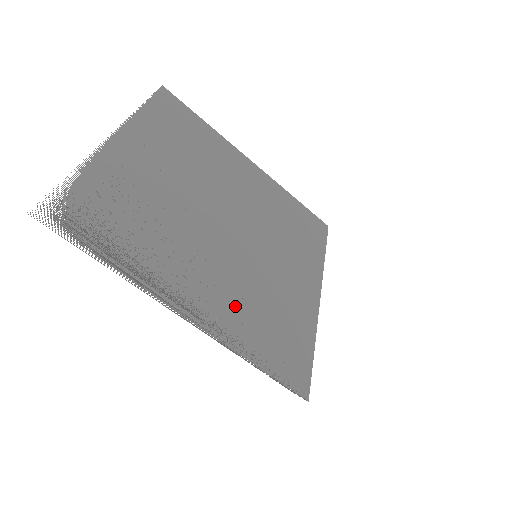
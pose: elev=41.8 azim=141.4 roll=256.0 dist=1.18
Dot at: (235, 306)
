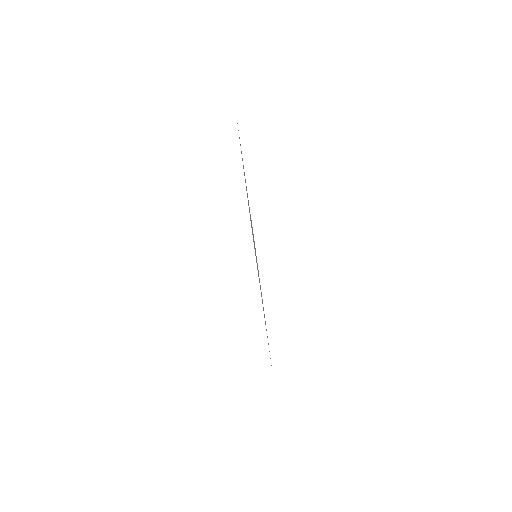
Dot at: occluded
